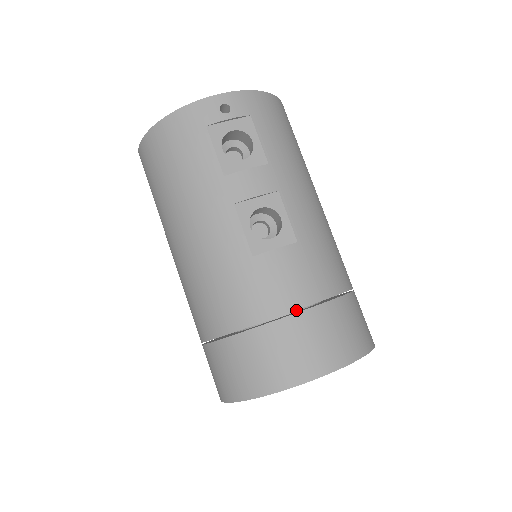
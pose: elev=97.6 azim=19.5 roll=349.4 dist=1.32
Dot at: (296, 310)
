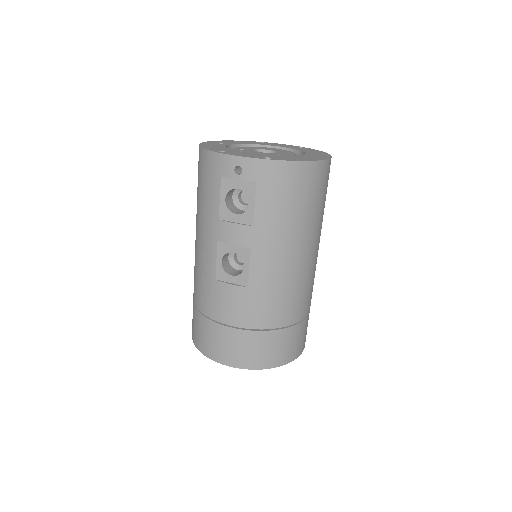
Dot at: occluded
